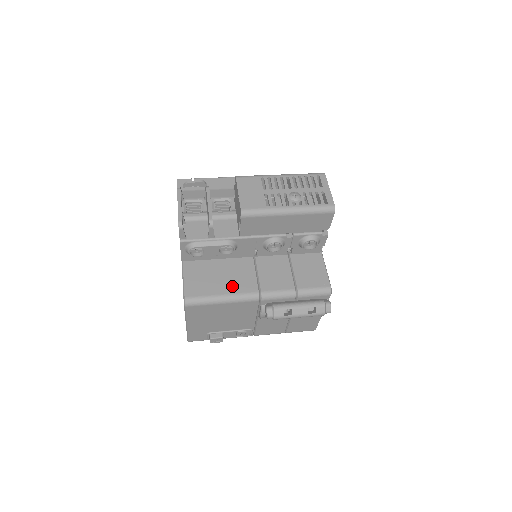
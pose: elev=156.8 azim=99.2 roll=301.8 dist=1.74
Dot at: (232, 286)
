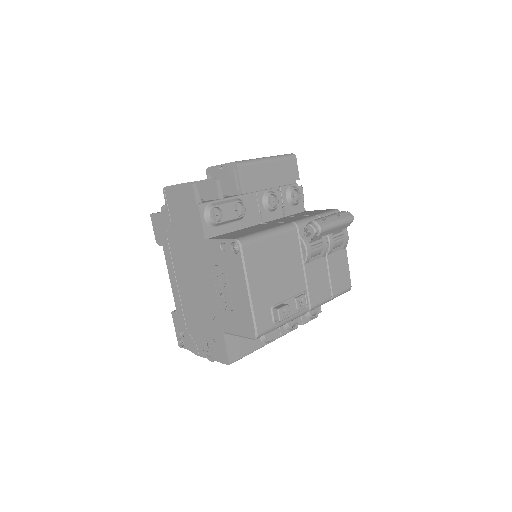
Dot at: (266, 228)
